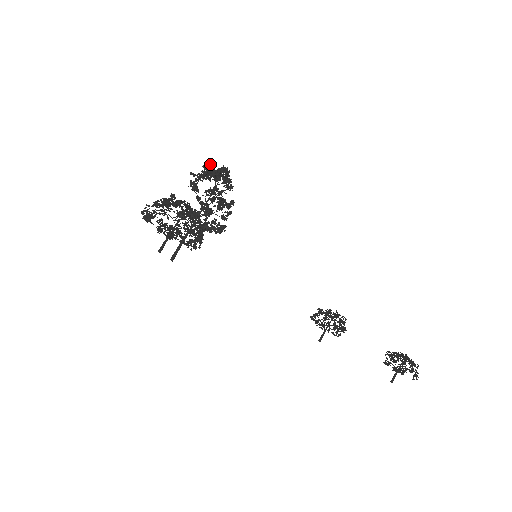
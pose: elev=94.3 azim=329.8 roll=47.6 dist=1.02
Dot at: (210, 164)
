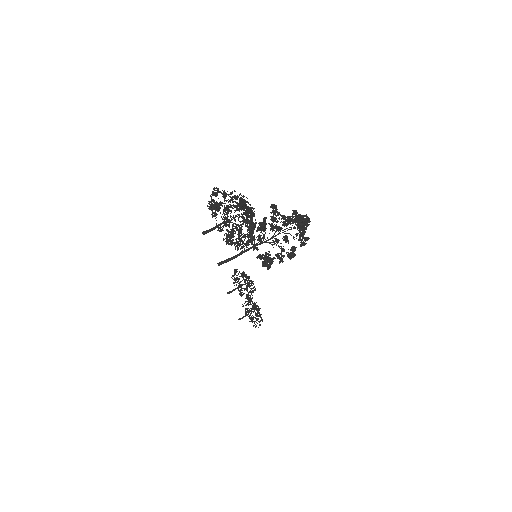
Dot at: occluded
